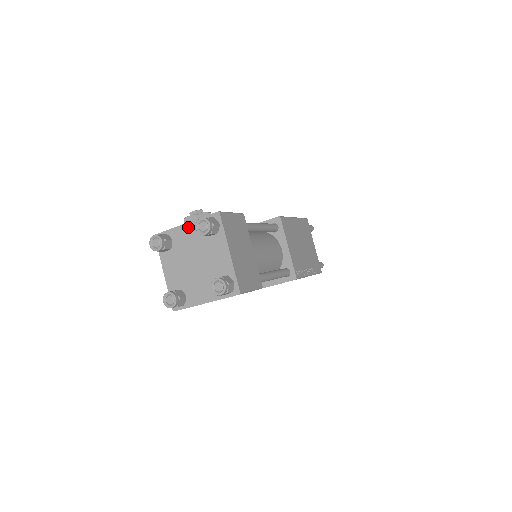
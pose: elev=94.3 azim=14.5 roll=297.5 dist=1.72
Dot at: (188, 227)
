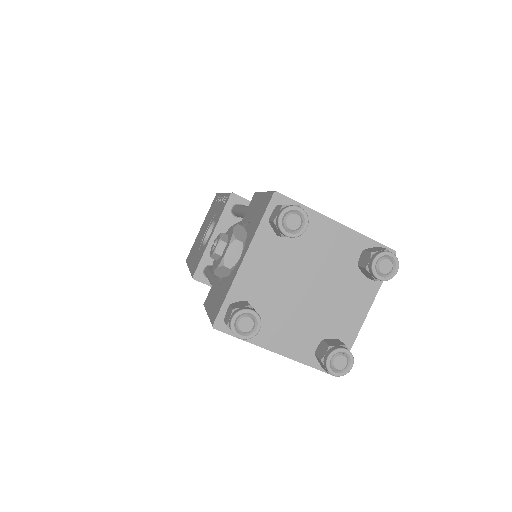
Dot at: (252, 259)
